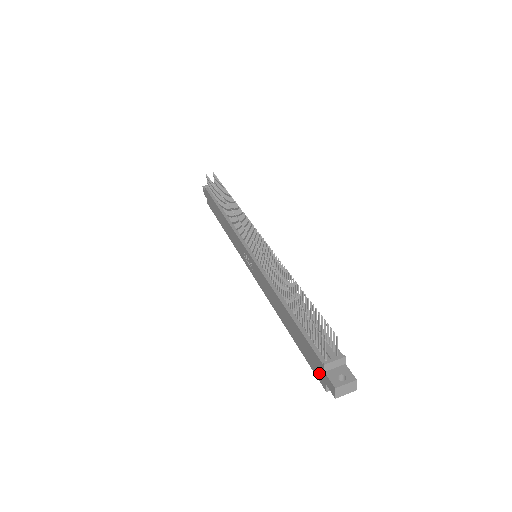
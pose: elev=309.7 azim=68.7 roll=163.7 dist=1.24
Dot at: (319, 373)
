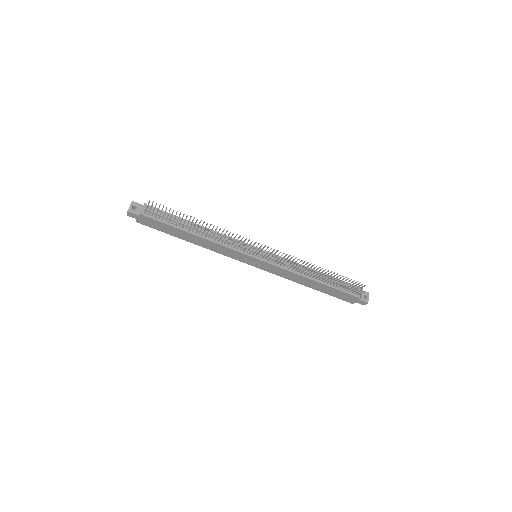
Dot at: (350, 300)
